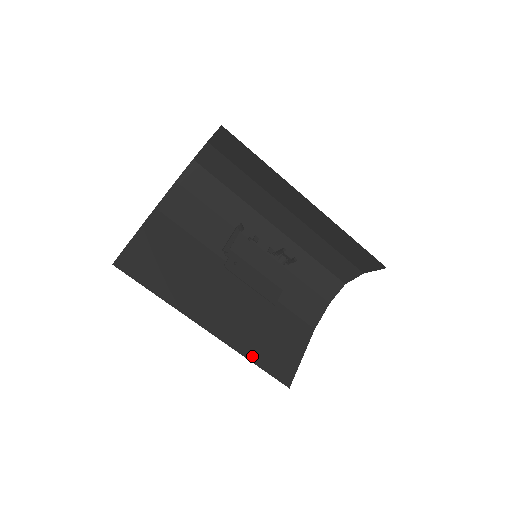
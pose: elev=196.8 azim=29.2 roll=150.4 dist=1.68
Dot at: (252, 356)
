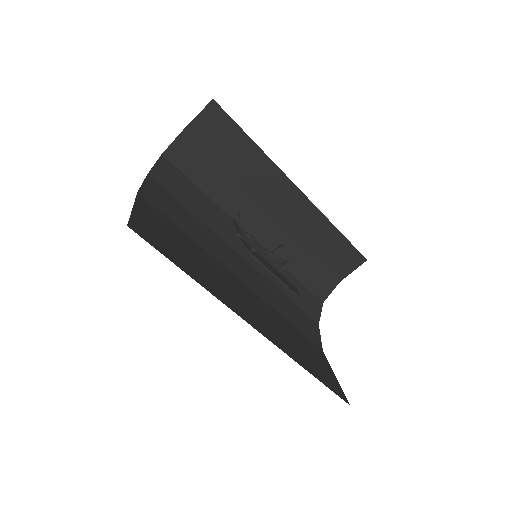
Dot at: (304, 365)
